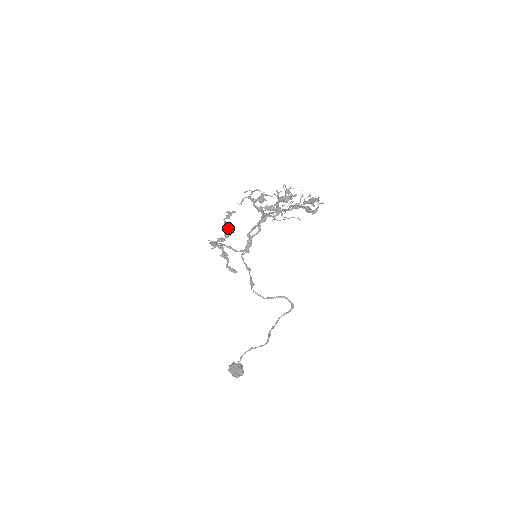
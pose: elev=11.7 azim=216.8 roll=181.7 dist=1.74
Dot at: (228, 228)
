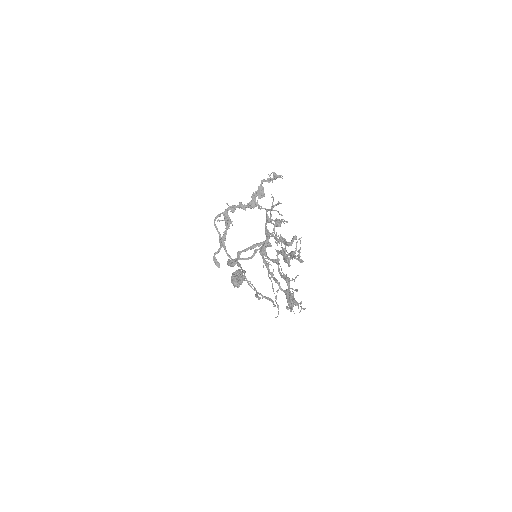
Dot at: (258, 197)
